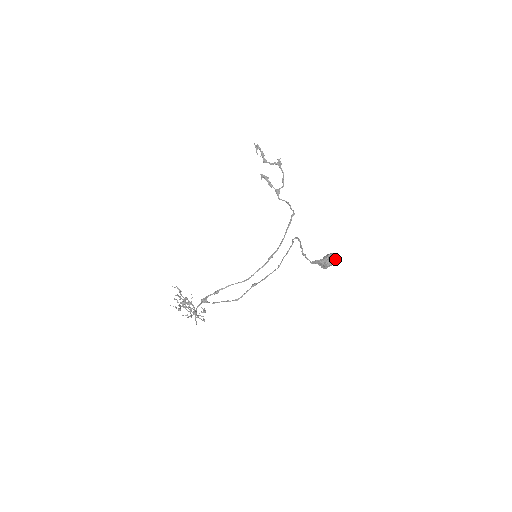
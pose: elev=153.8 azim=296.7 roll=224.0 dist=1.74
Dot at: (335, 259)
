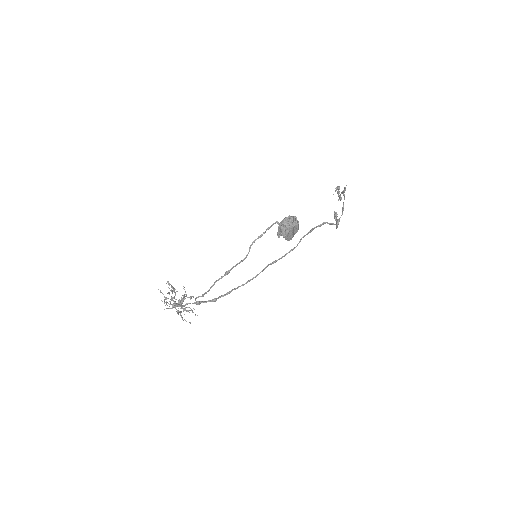
Dot at: (292, 218)
